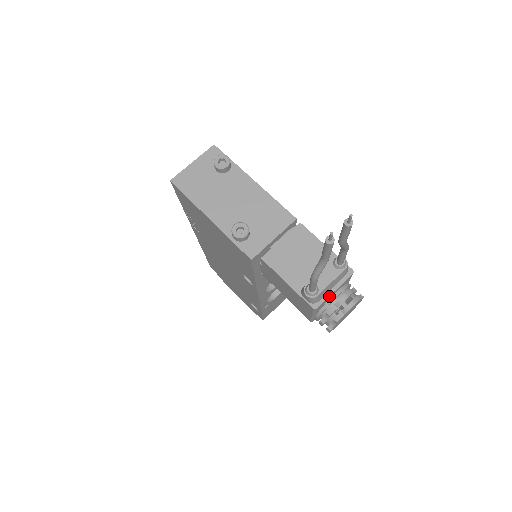
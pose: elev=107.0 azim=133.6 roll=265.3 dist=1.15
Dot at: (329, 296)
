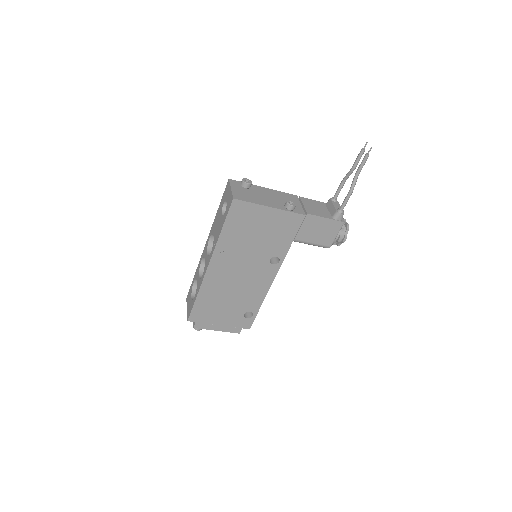
Dot at: occluded
